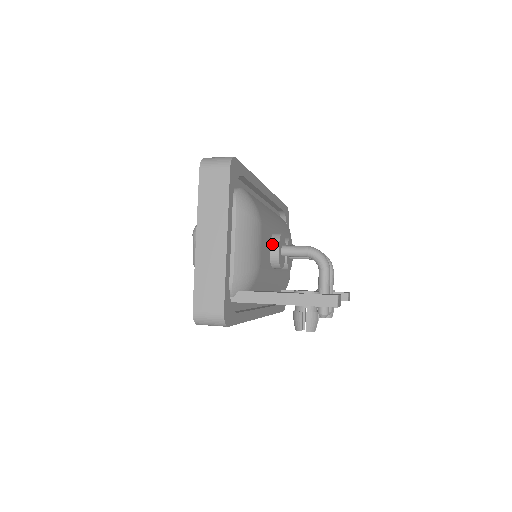
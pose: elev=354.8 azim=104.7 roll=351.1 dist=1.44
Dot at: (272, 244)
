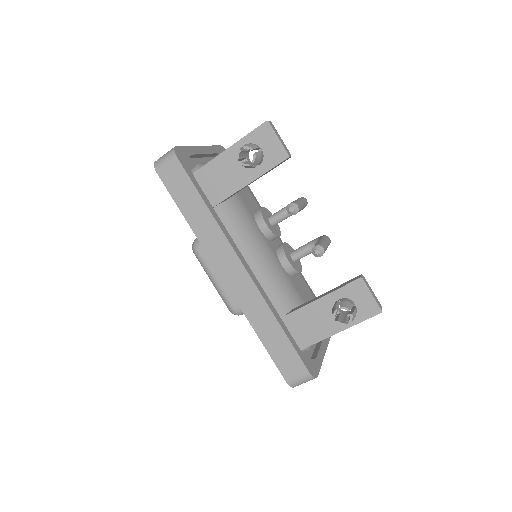
Dot at: occluded
